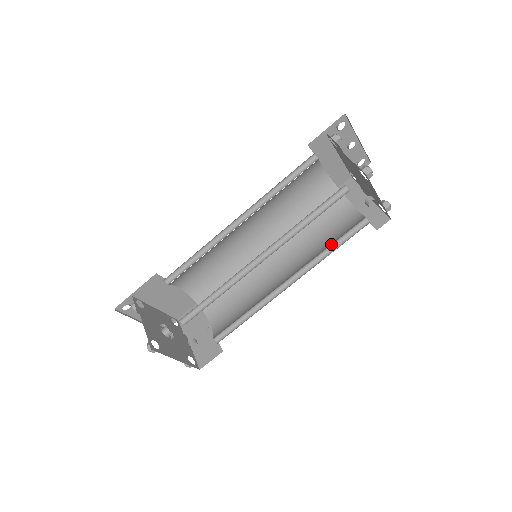
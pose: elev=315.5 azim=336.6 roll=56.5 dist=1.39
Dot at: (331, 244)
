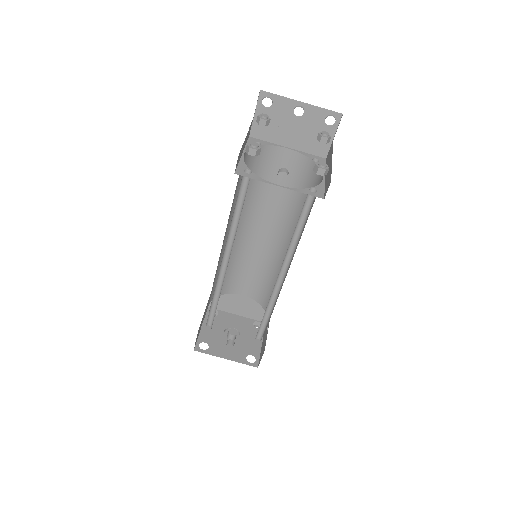
Dot at: (297, 228)
